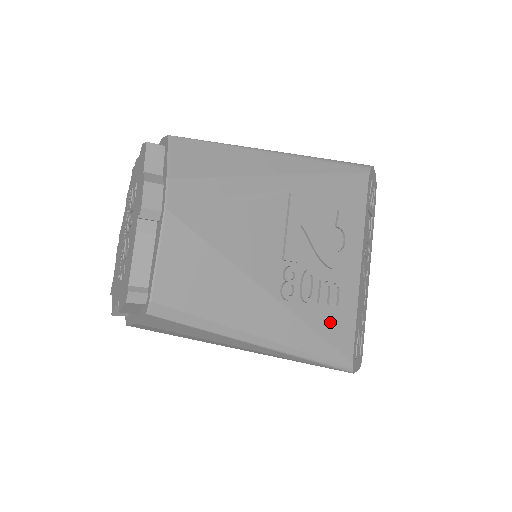
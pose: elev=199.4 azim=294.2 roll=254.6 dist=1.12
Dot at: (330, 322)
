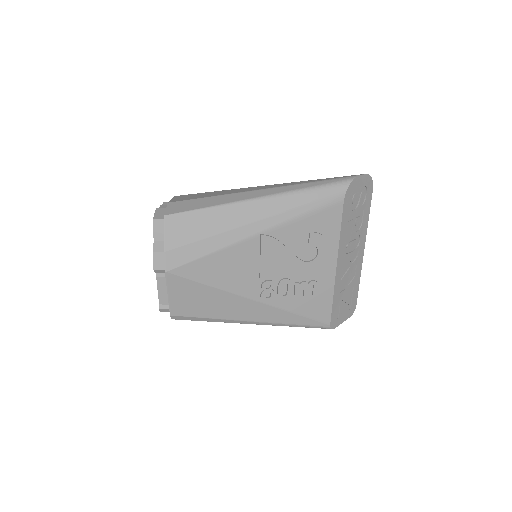
Dot at: (307, 305)
